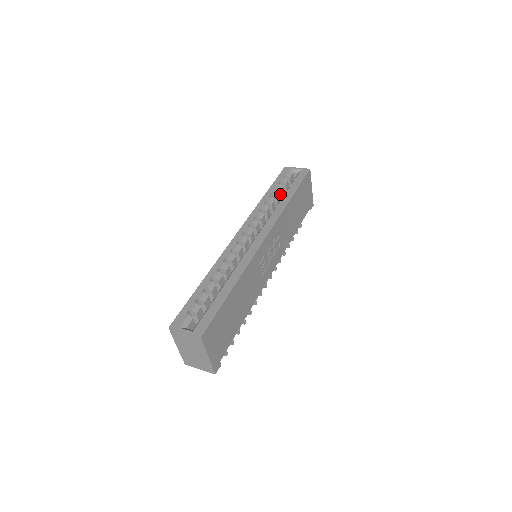
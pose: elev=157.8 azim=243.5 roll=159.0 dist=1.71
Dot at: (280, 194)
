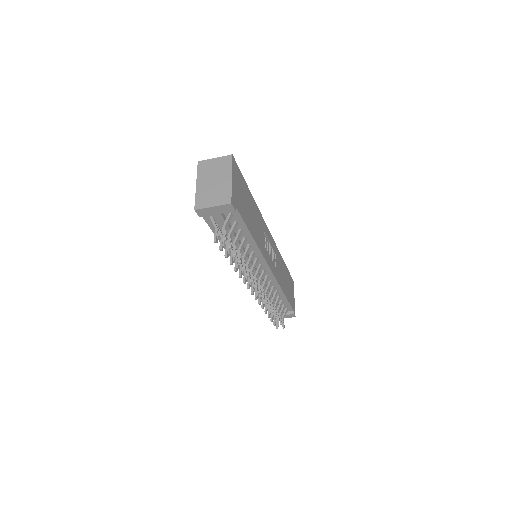
Dot at: occluded
